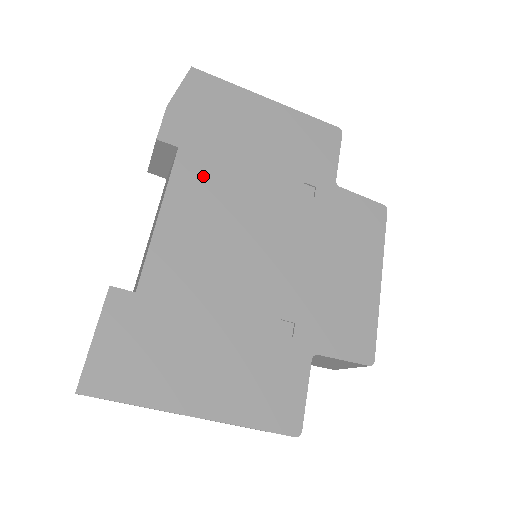
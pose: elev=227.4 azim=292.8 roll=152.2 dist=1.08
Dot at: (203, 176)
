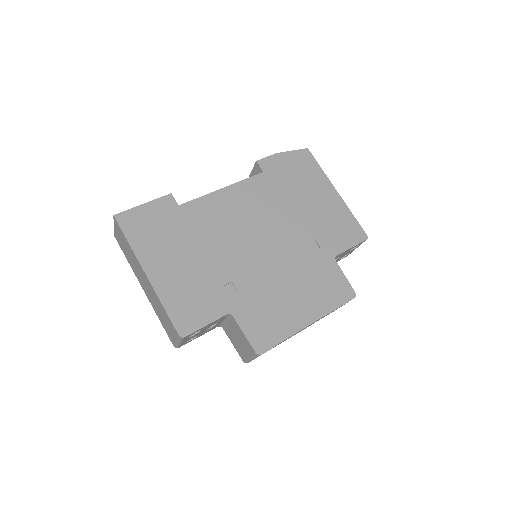
Dot at: (262, 192)
